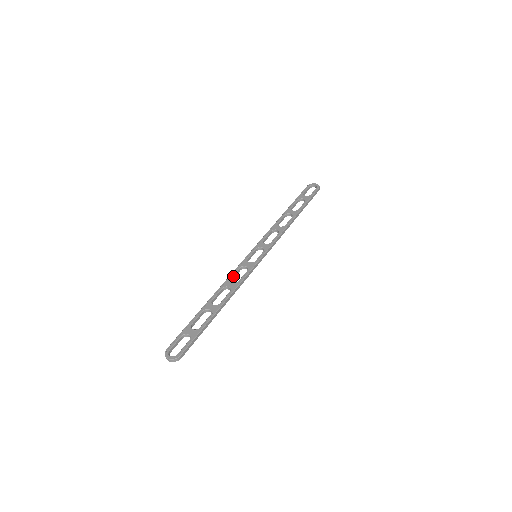
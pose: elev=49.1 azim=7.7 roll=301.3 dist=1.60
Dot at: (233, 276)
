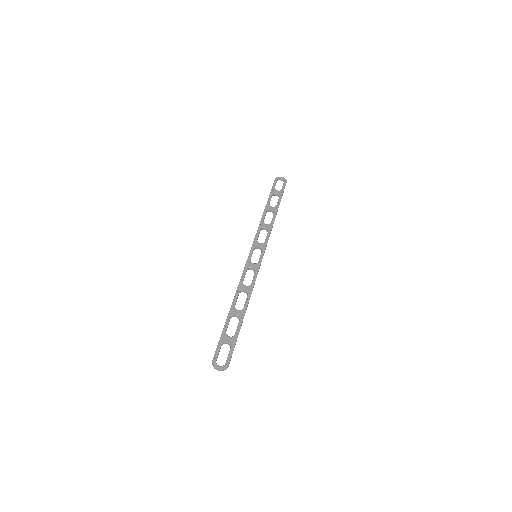
Dot at: occluded
